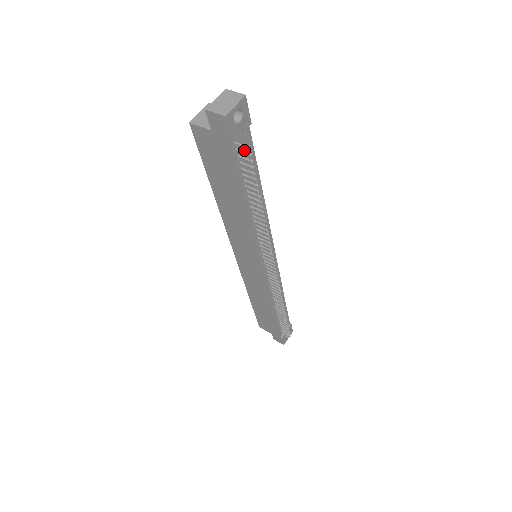
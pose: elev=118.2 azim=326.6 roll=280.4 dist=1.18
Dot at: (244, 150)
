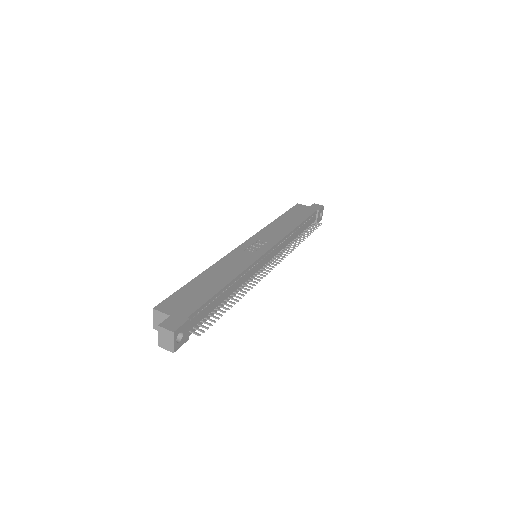
Dot at: (197, 318)
